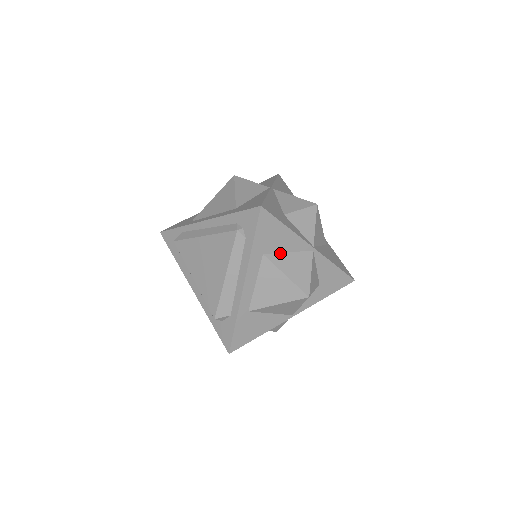
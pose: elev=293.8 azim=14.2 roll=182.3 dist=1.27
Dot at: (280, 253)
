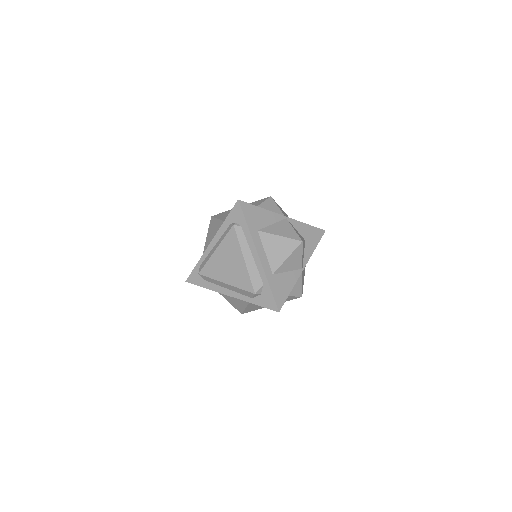
Dot at: (267, 226)
